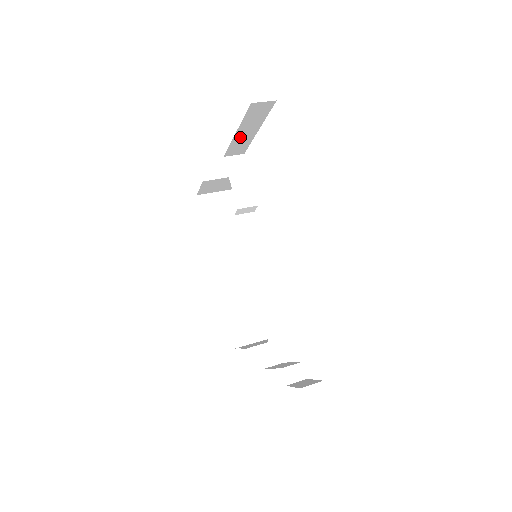
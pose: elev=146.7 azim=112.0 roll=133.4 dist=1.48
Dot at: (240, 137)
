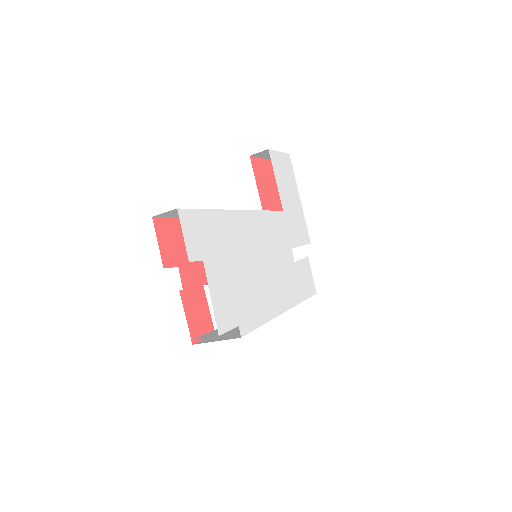
Dot at: occluded
